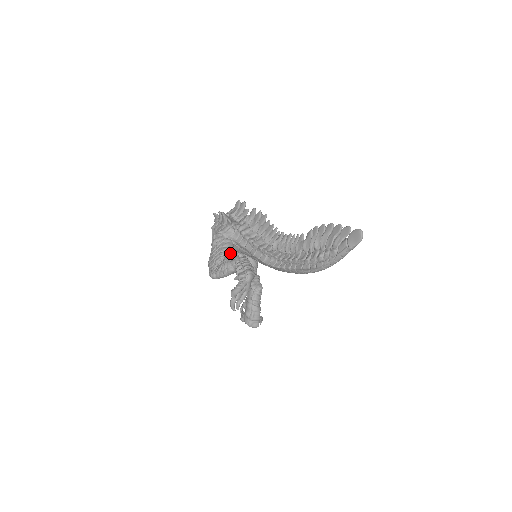
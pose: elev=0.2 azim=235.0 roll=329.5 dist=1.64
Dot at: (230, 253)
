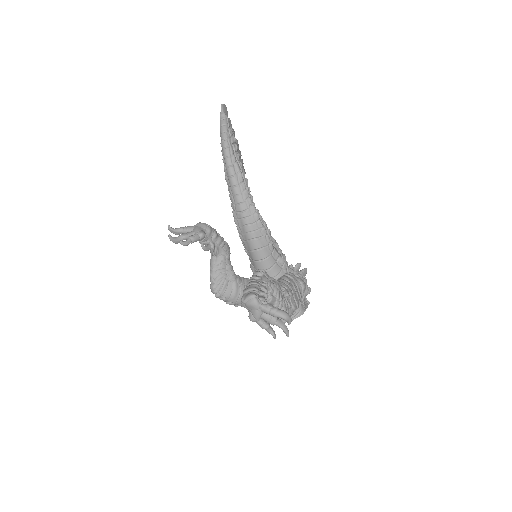
Dot at: (241, 277)
